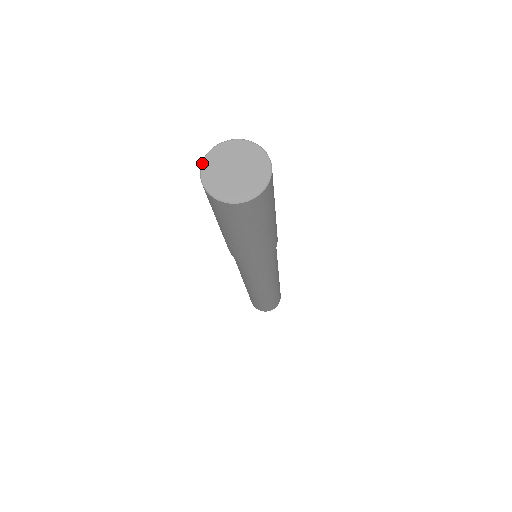
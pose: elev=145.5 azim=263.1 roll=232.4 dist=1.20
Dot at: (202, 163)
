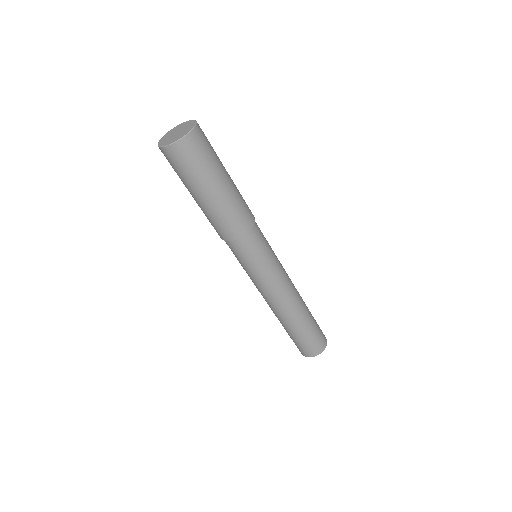
Dot at: (162, 137)
